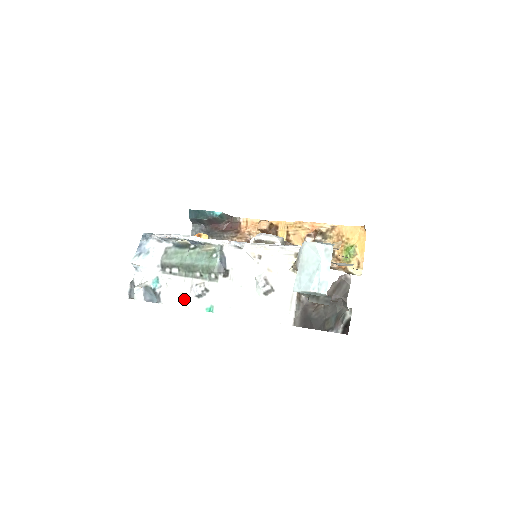
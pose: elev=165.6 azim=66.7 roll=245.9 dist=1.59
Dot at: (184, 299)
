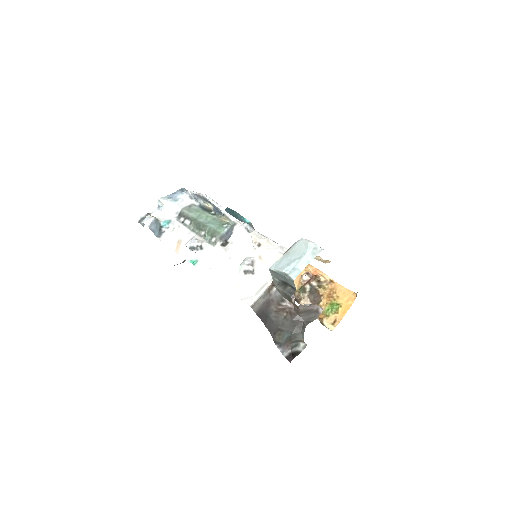
Dot at: (179, 245)
